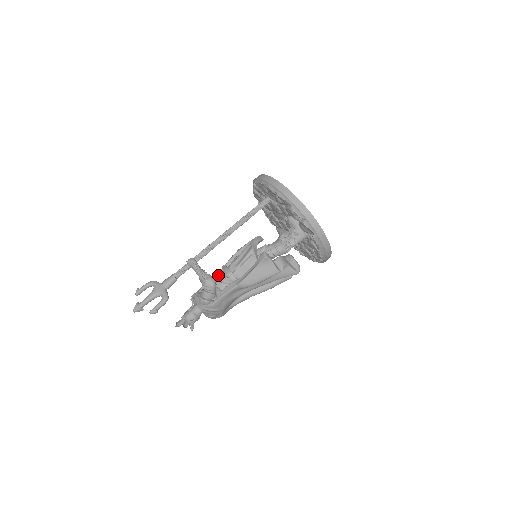
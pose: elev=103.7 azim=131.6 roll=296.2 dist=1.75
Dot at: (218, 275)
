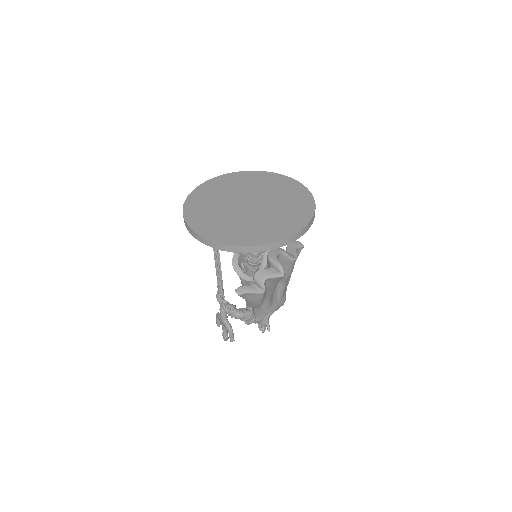
Dot at: occluded
